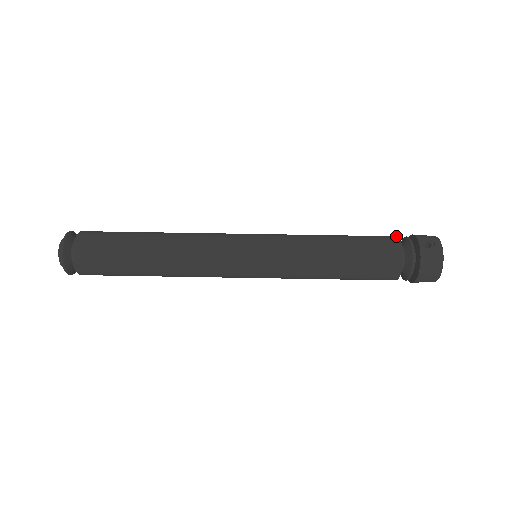
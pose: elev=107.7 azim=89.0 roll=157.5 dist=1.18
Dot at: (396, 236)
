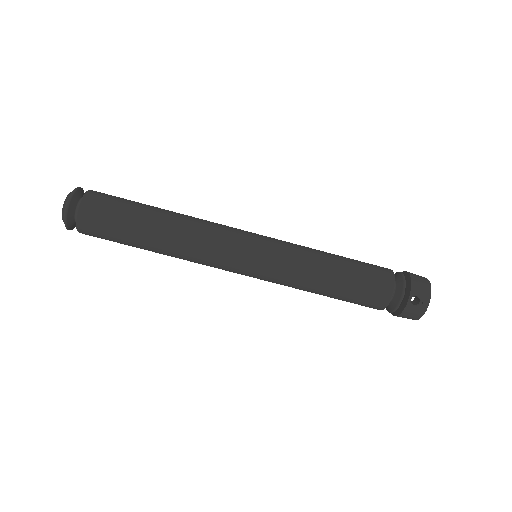
Dot at: (394, 280)
